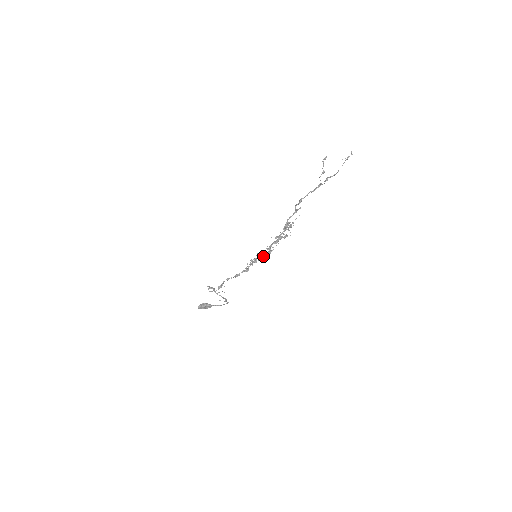
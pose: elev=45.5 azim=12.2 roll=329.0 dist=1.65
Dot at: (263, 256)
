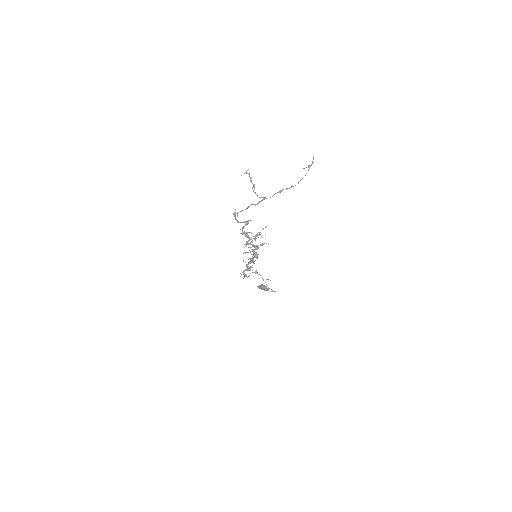
Dot at: (252, 258)
